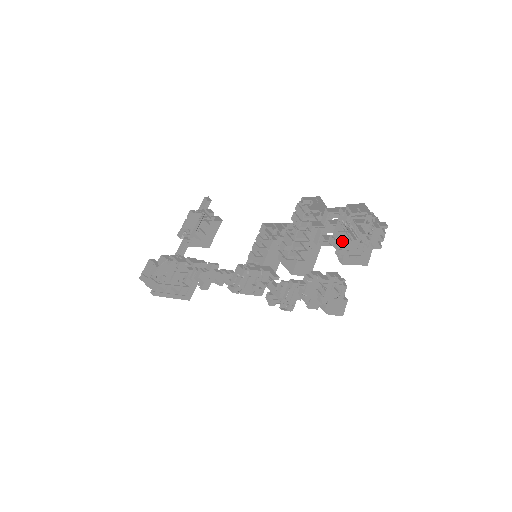
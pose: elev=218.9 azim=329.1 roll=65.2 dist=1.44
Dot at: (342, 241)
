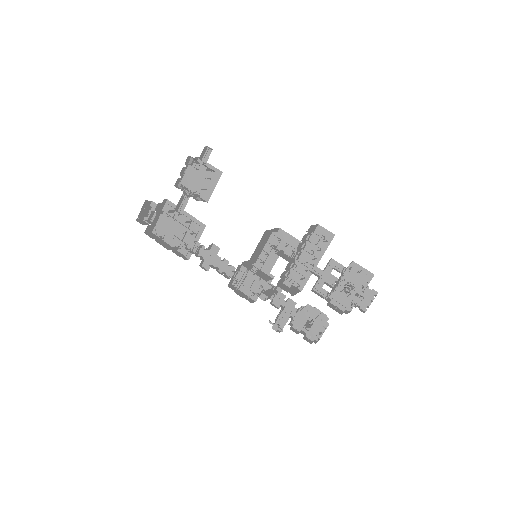
Dot at: (336, 292)
